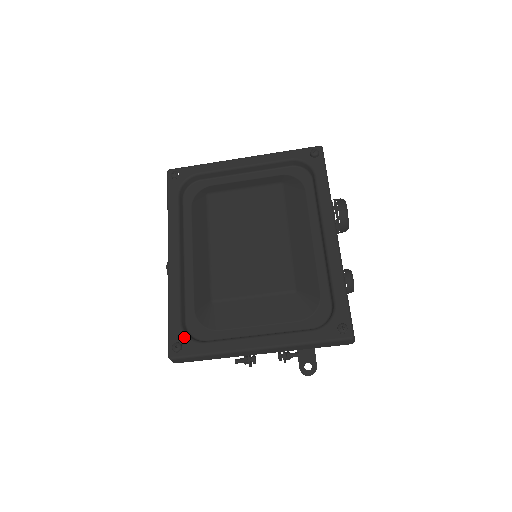
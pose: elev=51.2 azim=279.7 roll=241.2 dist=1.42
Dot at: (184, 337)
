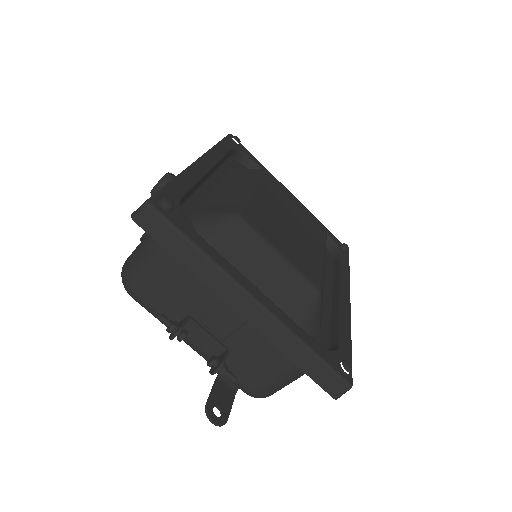
Dot at: (179, 208)
